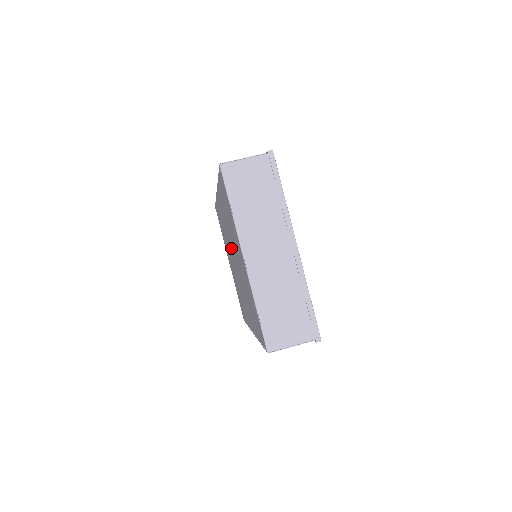
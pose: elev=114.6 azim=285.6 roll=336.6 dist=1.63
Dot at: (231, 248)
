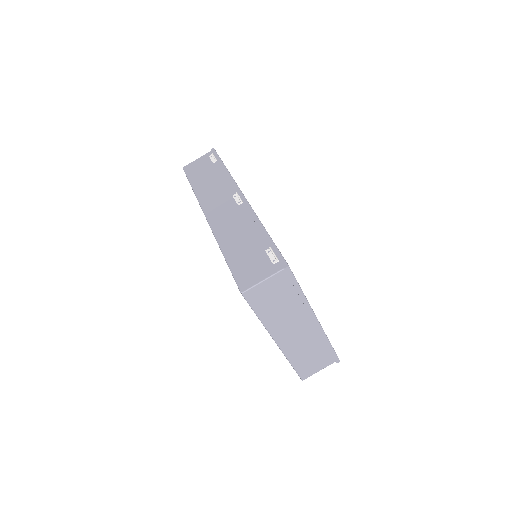
Dot at: occluded
